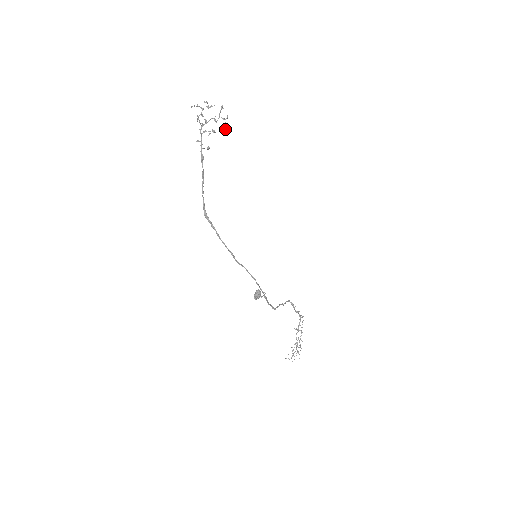
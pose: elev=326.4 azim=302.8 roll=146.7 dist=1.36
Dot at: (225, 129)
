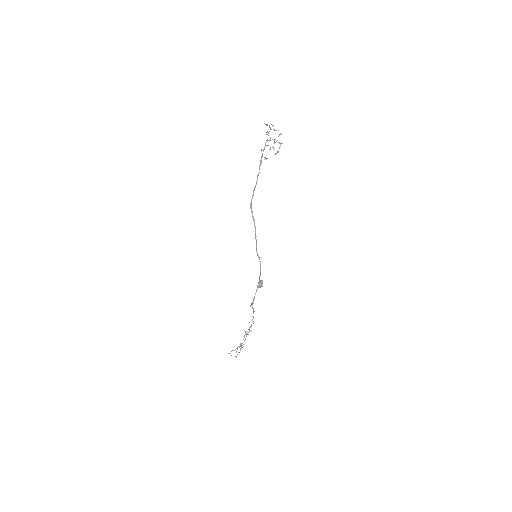
Dot at: (278, 151)
